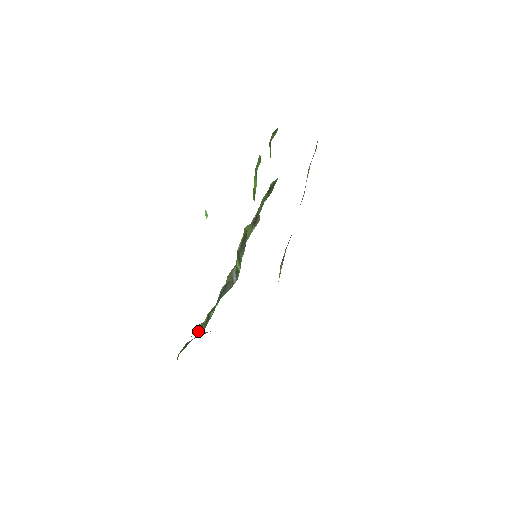
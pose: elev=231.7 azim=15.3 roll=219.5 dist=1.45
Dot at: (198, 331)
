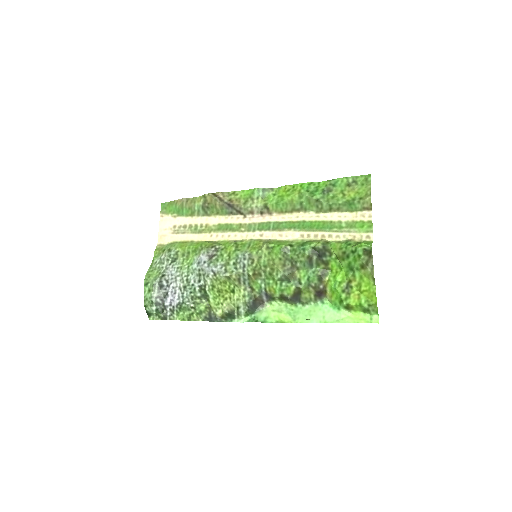
Dot at: (212, 319)
